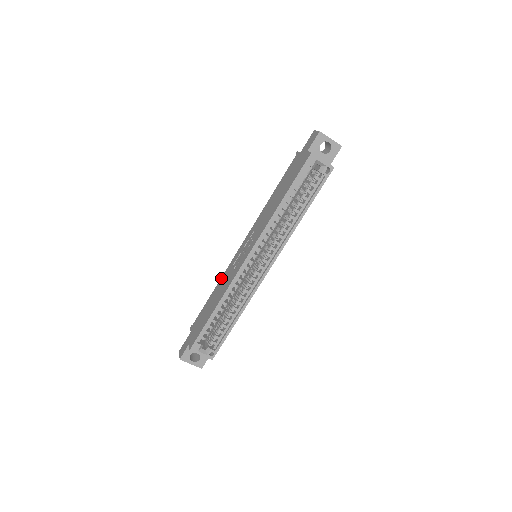
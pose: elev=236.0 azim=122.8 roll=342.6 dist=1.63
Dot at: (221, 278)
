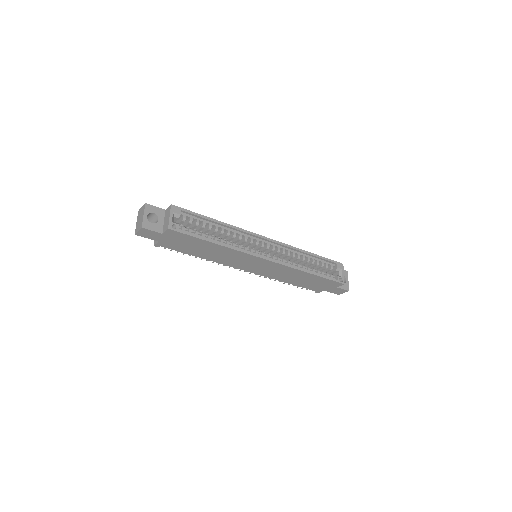
Dot at: occluded
